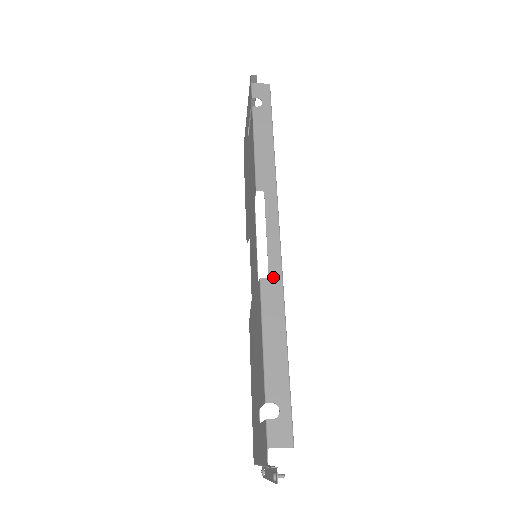
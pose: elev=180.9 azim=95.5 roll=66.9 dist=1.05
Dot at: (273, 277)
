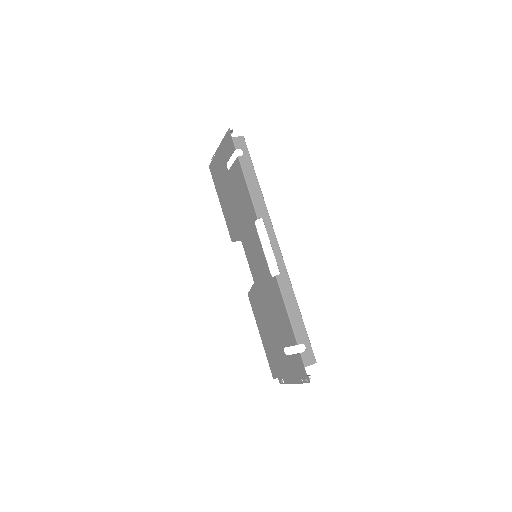
Dot at: (282, 273)
